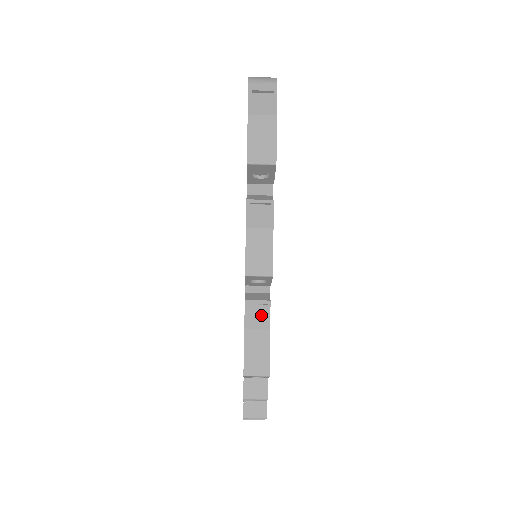
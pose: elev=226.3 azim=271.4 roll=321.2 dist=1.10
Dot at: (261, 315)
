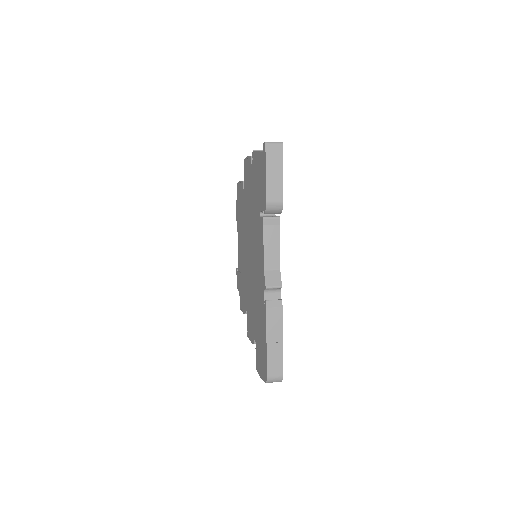
Dot at: occluded
